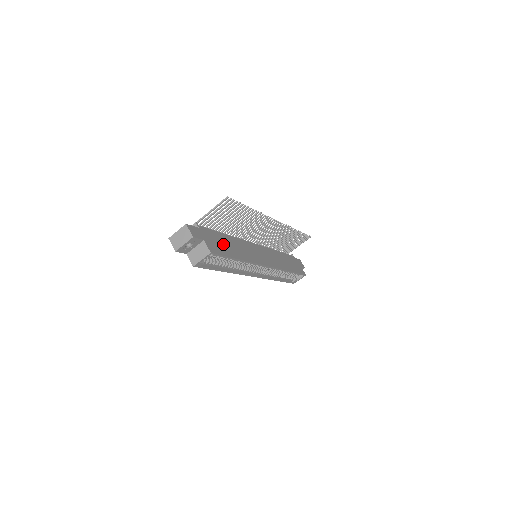
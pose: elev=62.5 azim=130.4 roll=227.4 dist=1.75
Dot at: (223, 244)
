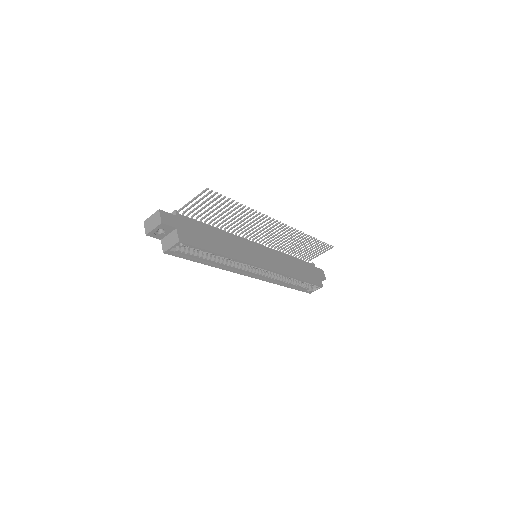
Dot at: (204, 236)
